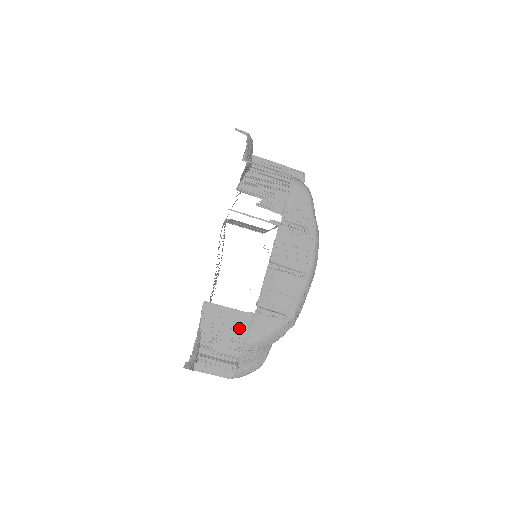
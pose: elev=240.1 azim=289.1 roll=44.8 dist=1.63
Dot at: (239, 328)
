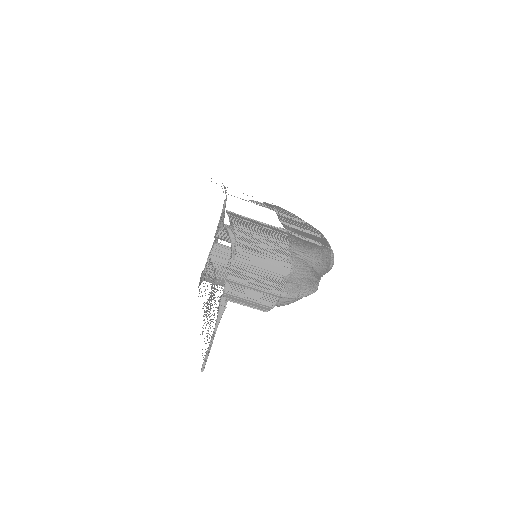
Dot at: (276, 234)
